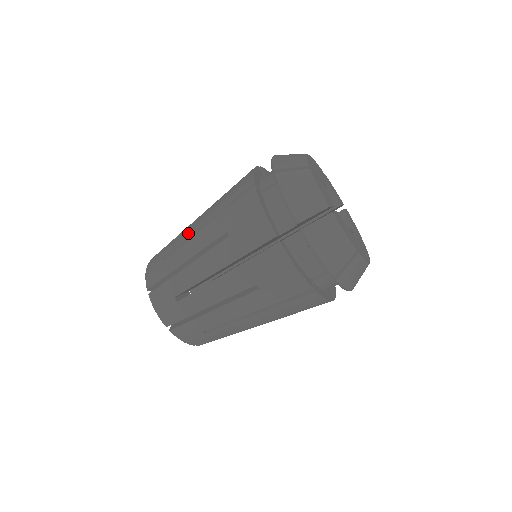
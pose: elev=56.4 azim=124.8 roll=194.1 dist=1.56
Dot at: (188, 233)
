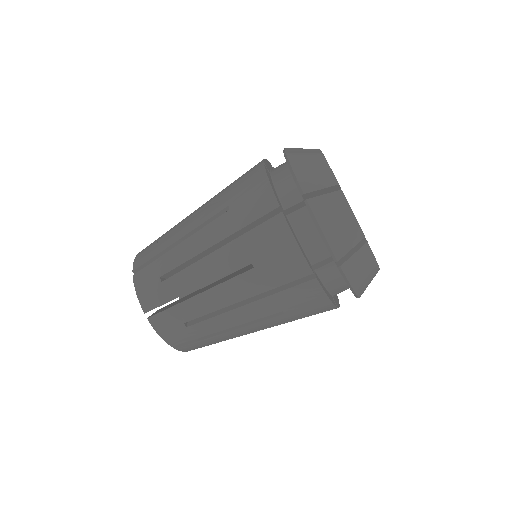
Dot at: (188, 216)
